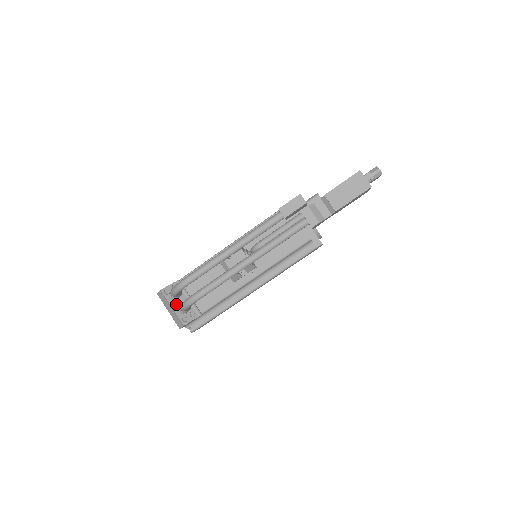
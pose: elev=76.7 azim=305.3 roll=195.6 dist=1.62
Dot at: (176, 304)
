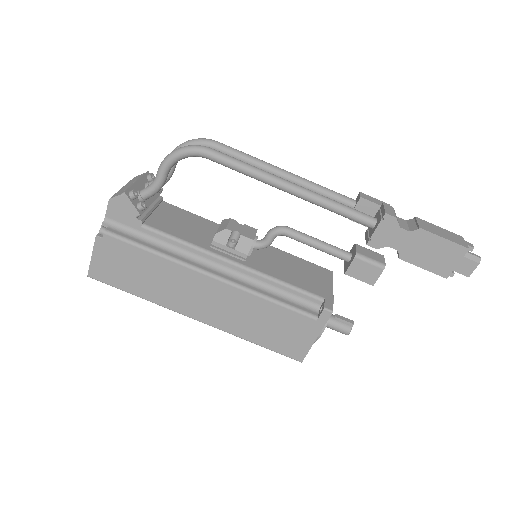
Dot at: (142, 187)
